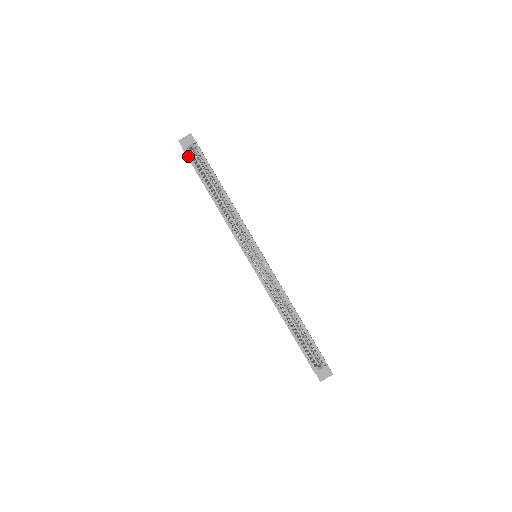
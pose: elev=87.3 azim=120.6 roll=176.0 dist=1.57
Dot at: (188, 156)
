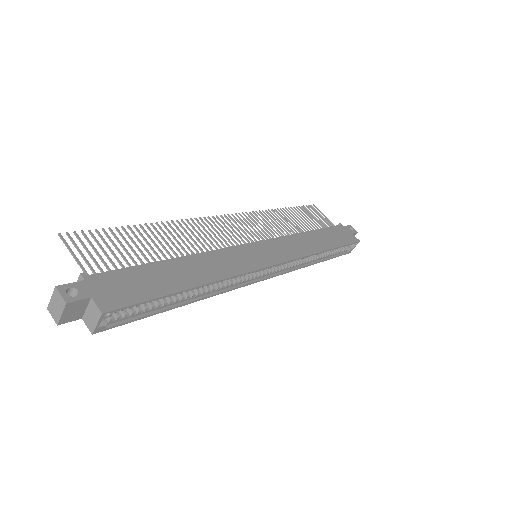
Dot at: (112, 327)
